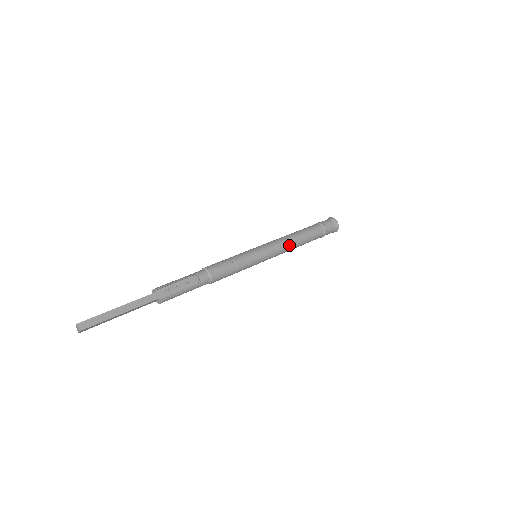
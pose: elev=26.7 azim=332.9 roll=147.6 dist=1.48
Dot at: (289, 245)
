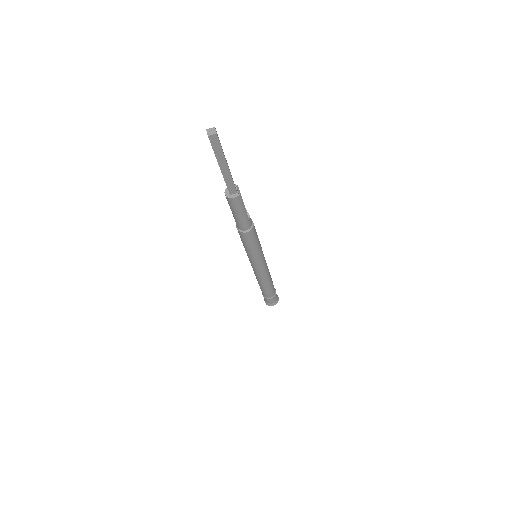
Dot at: (269, 274)
